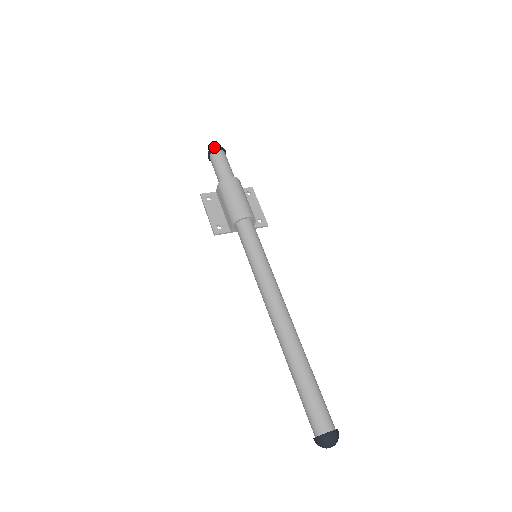
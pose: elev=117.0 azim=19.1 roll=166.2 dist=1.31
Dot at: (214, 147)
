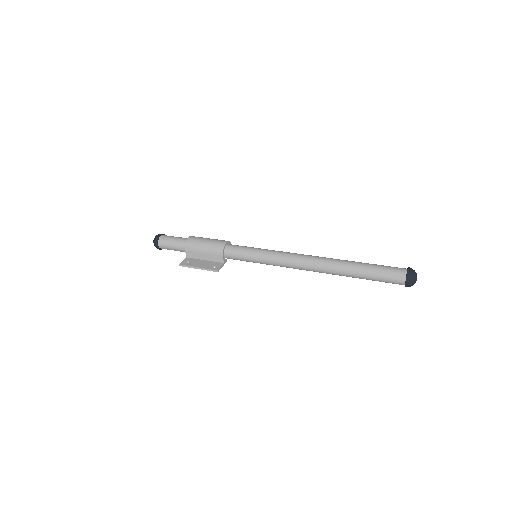
Dot at: (156, 236)
